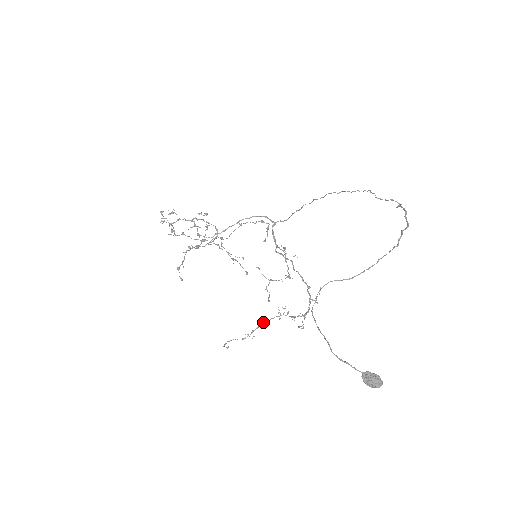
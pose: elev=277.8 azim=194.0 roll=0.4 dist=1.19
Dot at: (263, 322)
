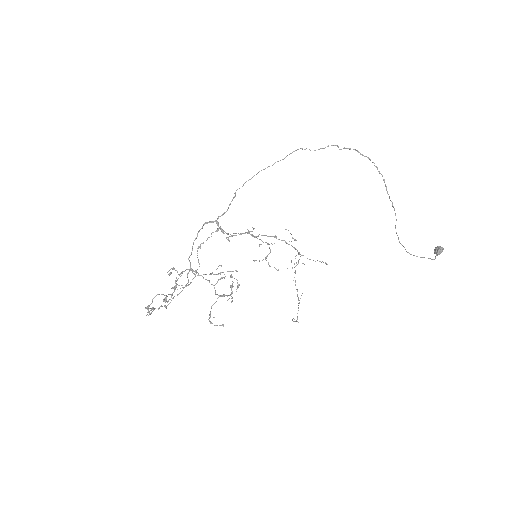
Dot at: (295, 285)
